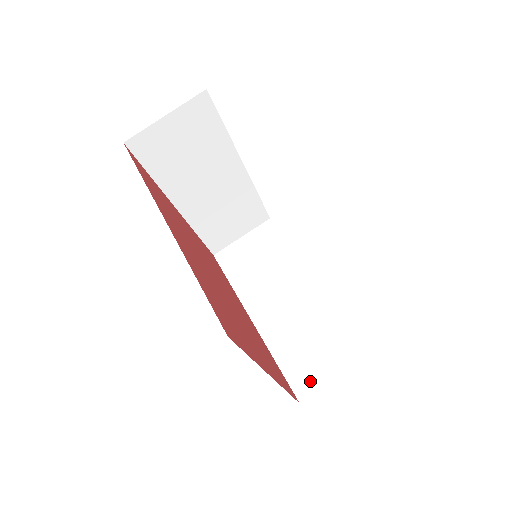
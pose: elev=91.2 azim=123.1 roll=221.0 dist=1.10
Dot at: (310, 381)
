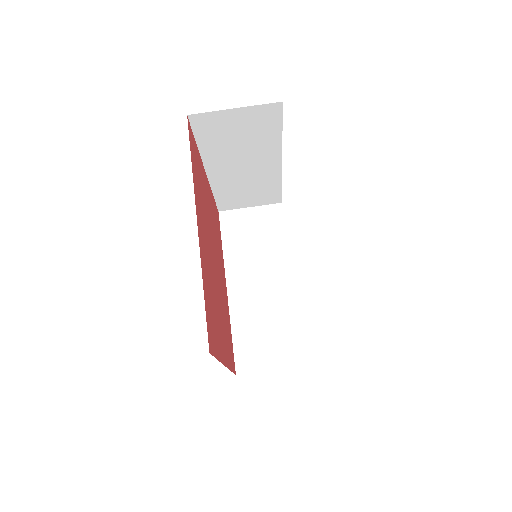
Dot at: (252, 362)
